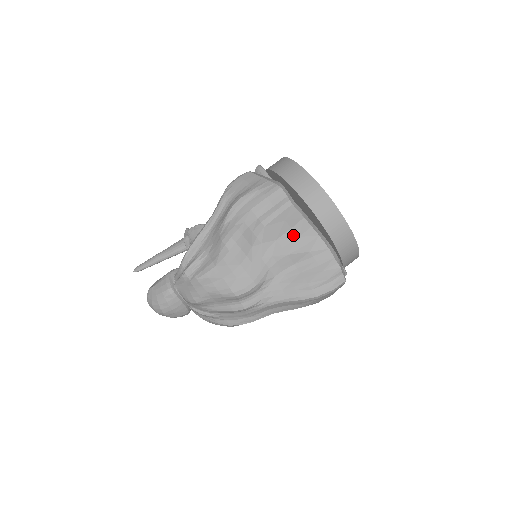
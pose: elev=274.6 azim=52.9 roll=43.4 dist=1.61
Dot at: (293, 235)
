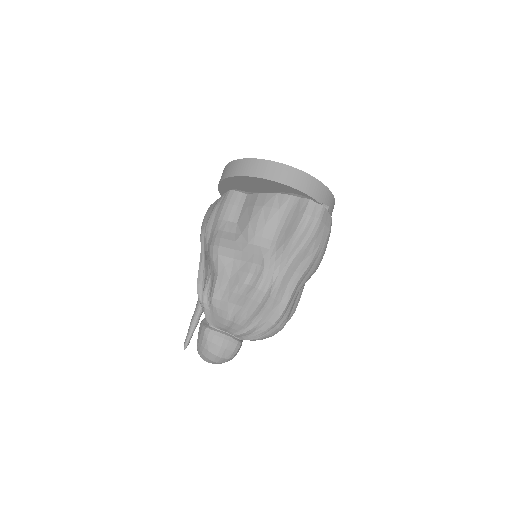
Dot at: (258, 209)
